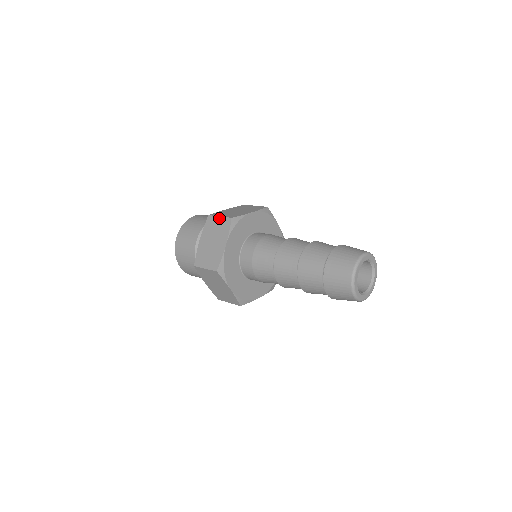
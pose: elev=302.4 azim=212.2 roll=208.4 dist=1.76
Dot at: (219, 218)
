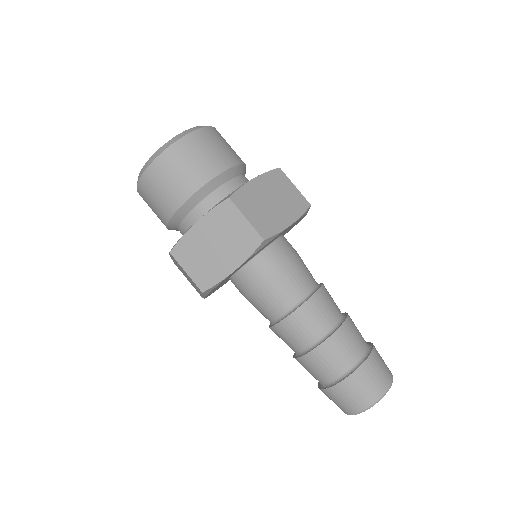
Dot at: (244, 221)
